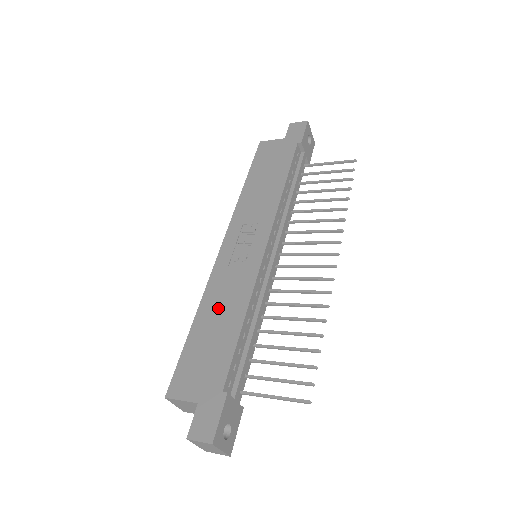
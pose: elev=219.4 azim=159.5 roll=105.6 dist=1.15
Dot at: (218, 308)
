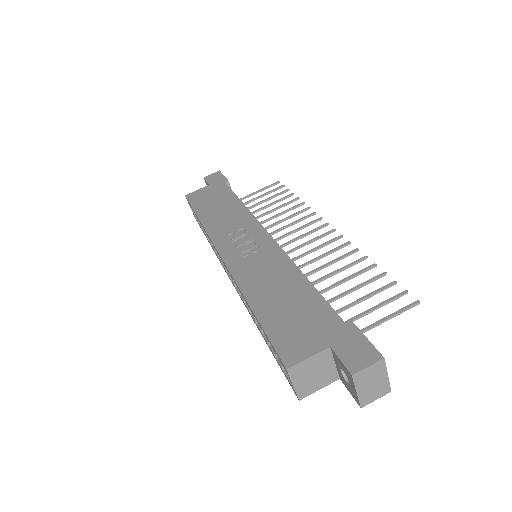
Dot at: (268, 285)
